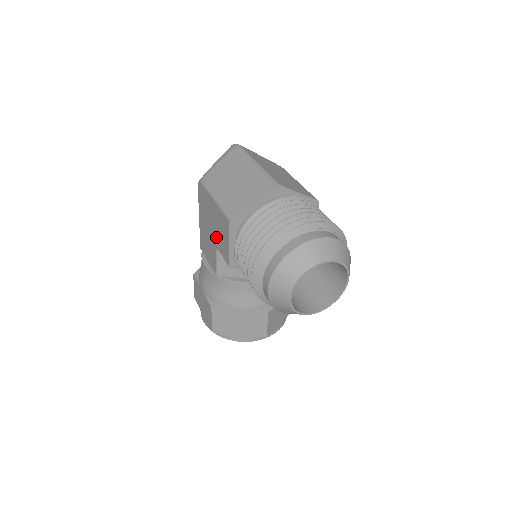
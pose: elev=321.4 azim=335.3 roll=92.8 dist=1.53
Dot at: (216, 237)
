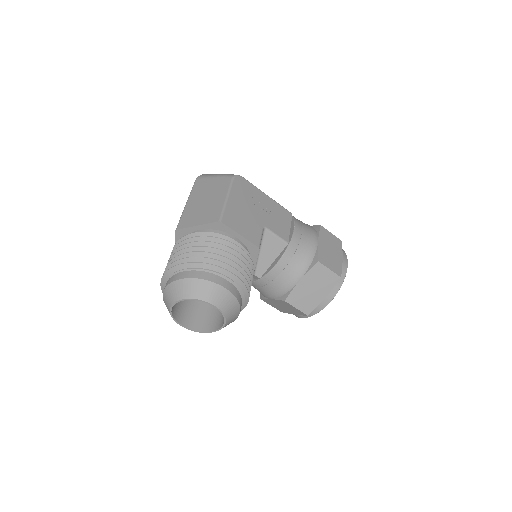
Dot at: occluded
